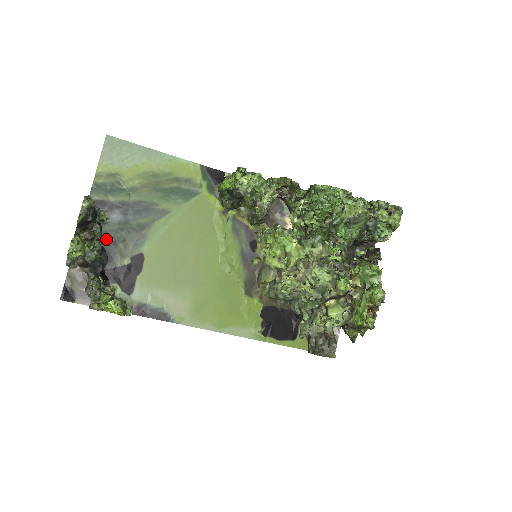
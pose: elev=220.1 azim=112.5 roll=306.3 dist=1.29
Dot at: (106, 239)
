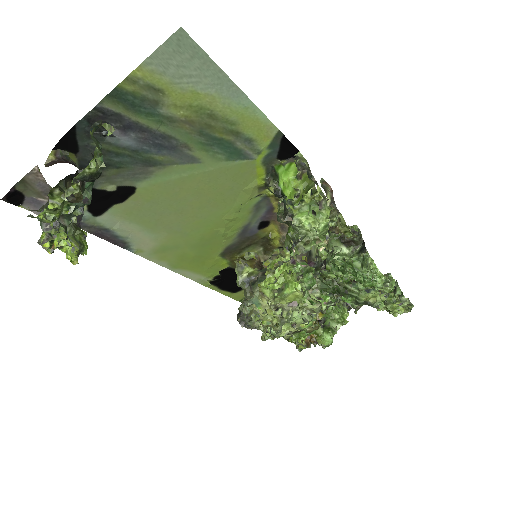
Dot at: occluded
